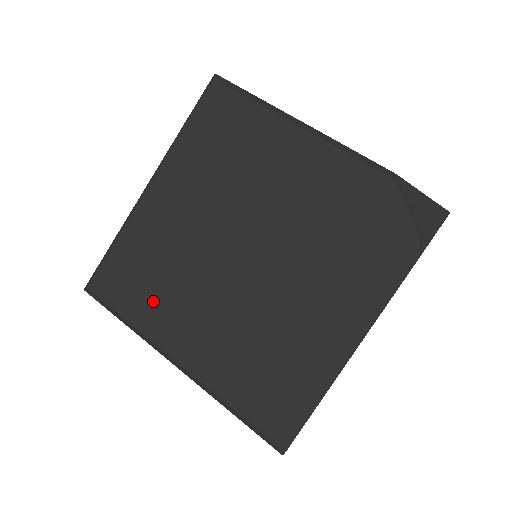
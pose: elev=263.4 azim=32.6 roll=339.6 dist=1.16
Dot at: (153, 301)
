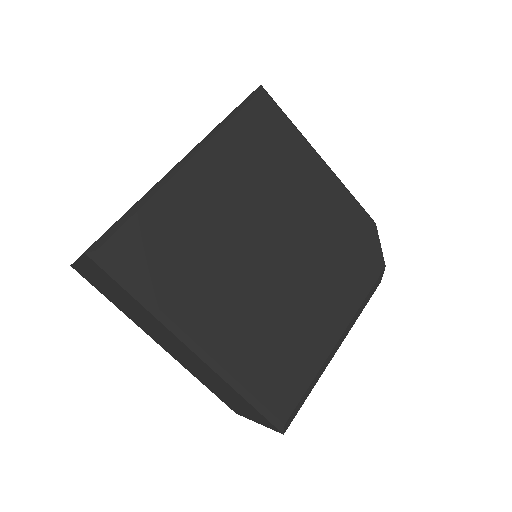
Dot at: (181, 281)
